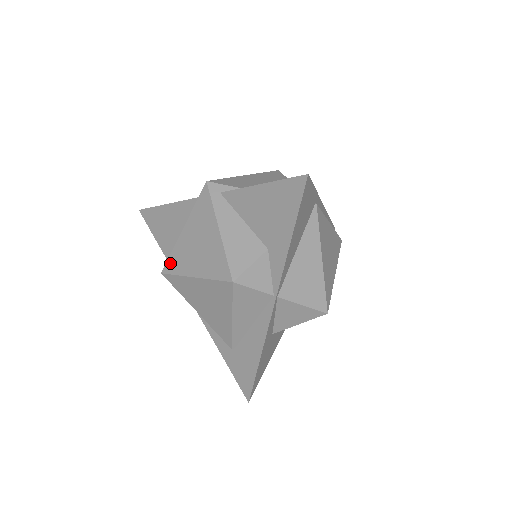
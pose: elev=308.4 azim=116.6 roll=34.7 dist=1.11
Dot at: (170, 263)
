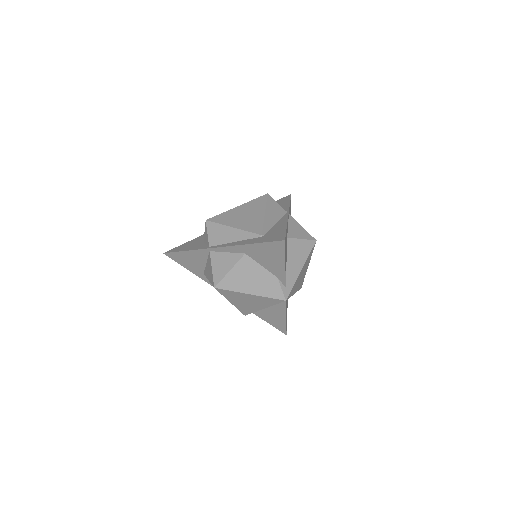
Dot at: occluded
